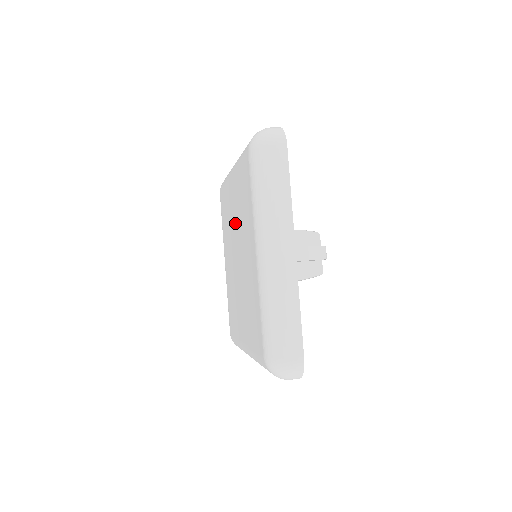
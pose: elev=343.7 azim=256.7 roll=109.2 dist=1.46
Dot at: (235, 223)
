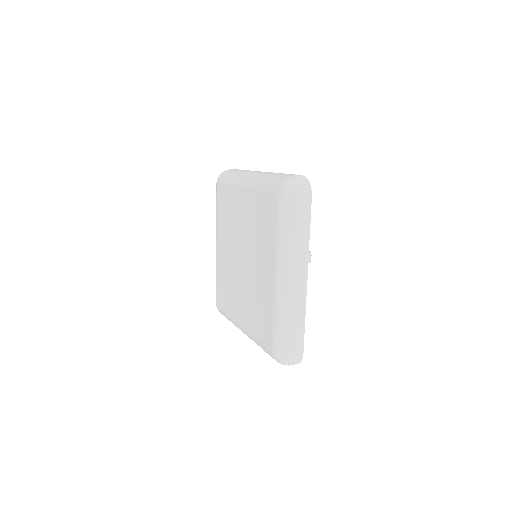
Dot at: (243, 230)
